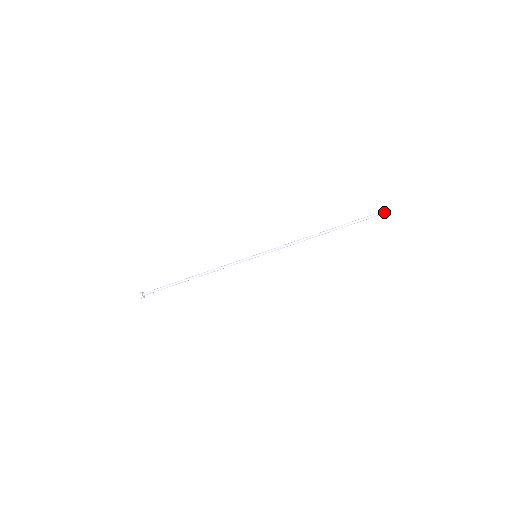
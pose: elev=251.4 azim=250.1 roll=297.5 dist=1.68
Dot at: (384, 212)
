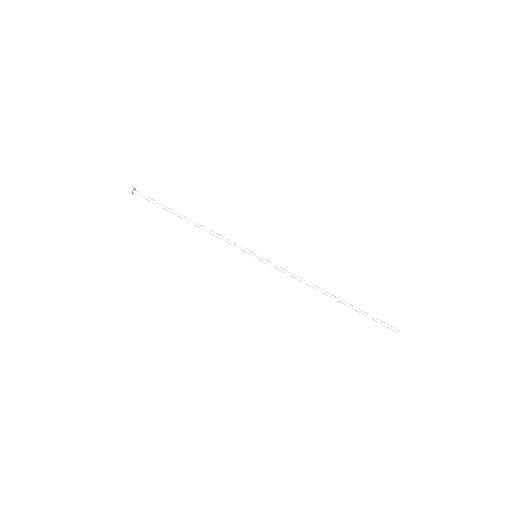
Dot at: (393, 329)
